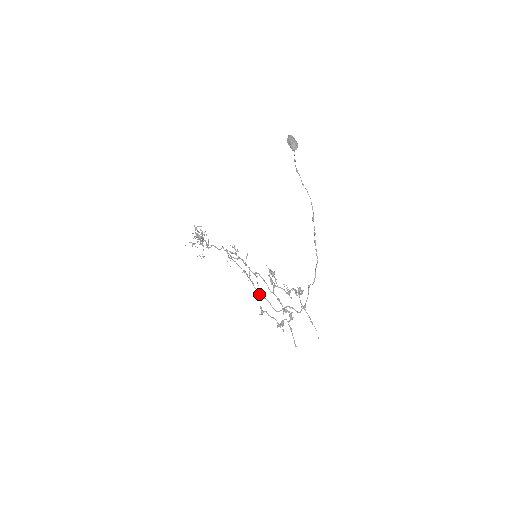
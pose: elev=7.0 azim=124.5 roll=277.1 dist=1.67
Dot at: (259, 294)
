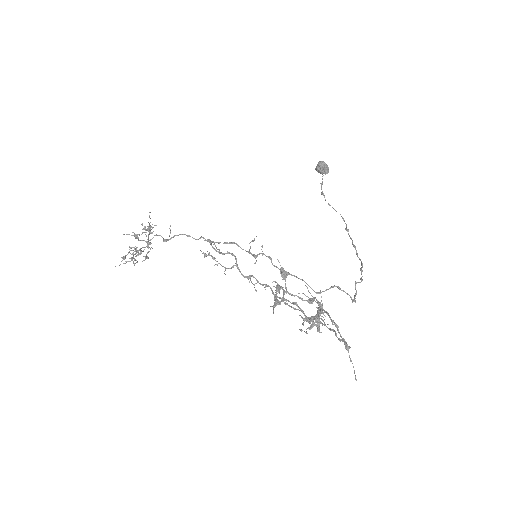
Dot at: occluded
